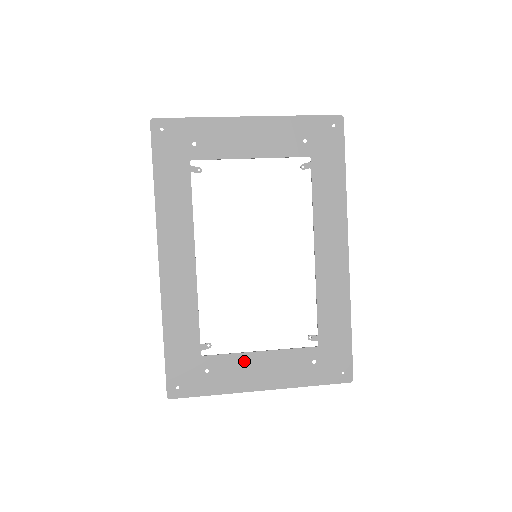
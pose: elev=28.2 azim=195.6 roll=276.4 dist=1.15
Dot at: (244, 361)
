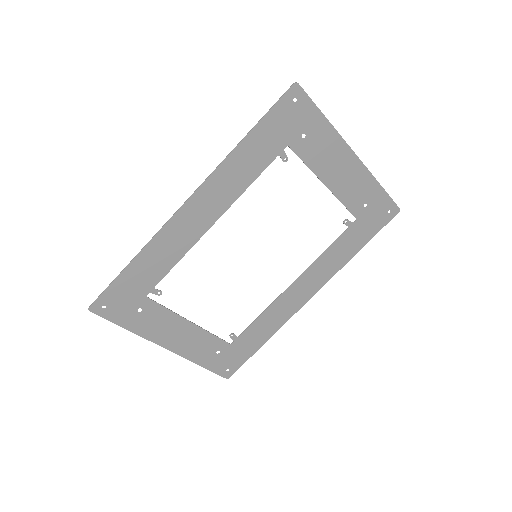
Dot at: (174, 321)
